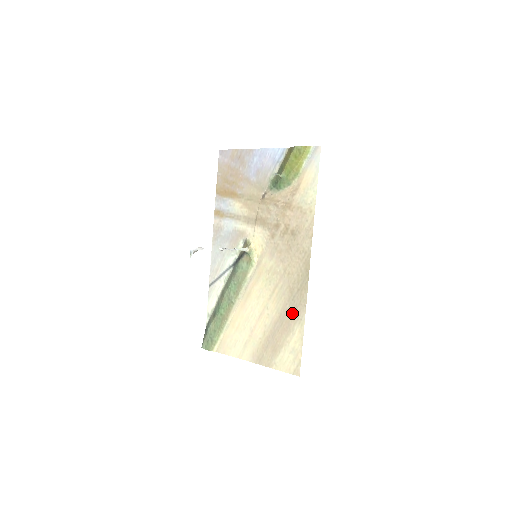
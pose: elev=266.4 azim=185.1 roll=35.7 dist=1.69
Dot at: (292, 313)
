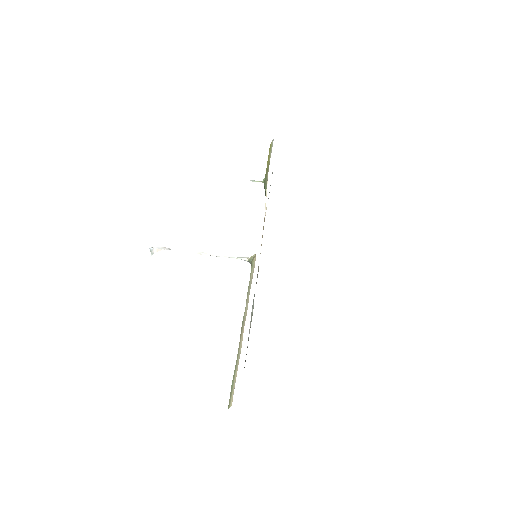
Dot at: occluded
